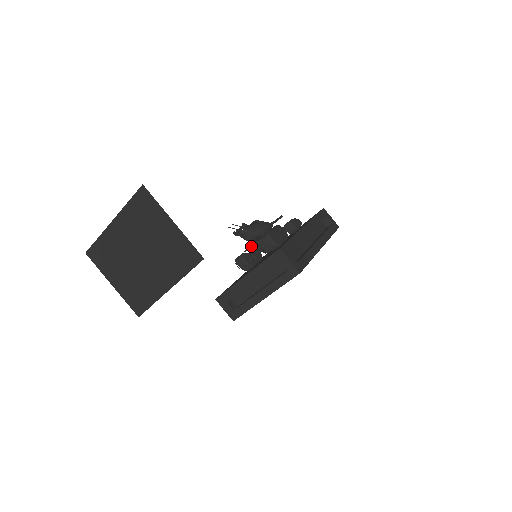
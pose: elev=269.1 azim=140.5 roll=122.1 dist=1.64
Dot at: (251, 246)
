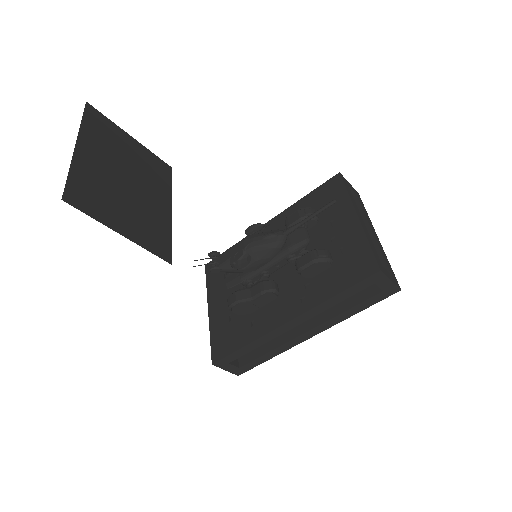
Dot at: occluded
